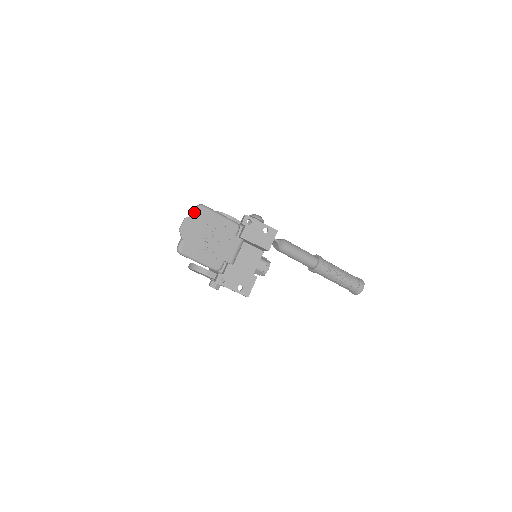
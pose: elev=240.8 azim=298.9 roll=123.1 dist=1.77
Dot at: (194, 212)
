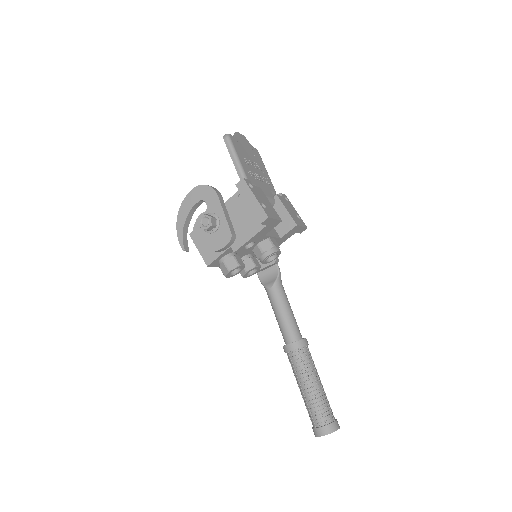
Dot at: occluded
